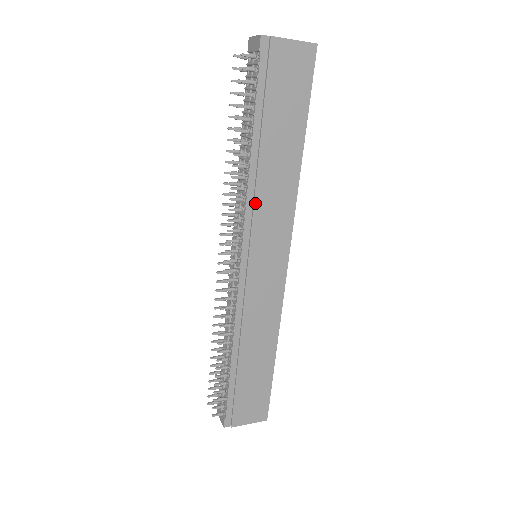
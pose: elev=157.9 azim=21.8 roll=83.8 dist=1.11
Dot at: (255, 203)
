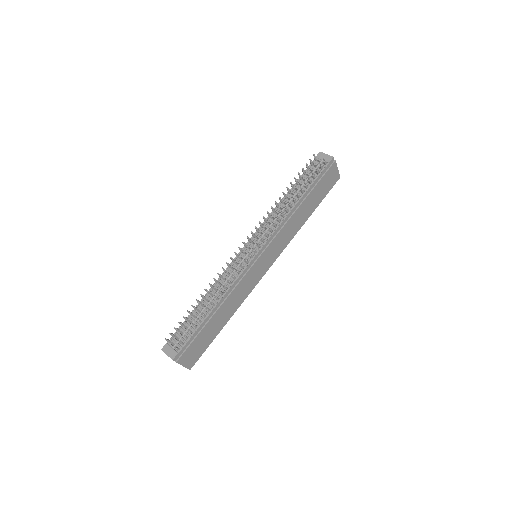
Dot at: (283, 227)
